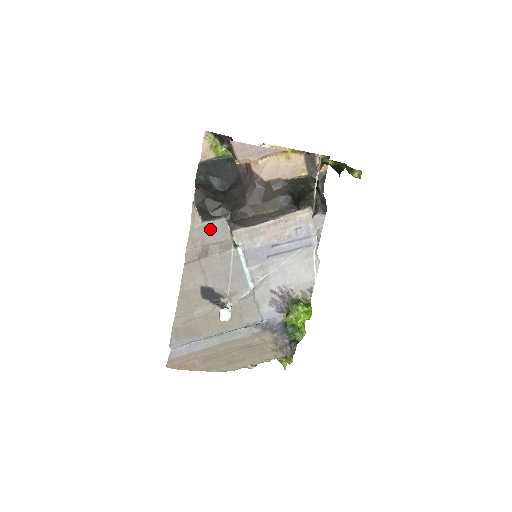
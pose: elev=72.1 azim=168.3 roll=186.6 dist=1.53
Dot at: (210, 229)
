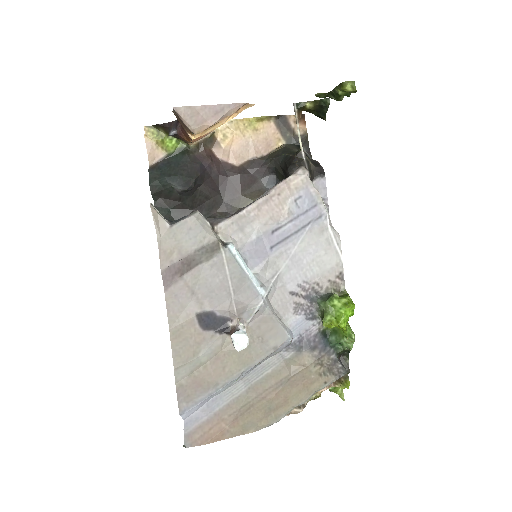
Dot at: (184, 232)
